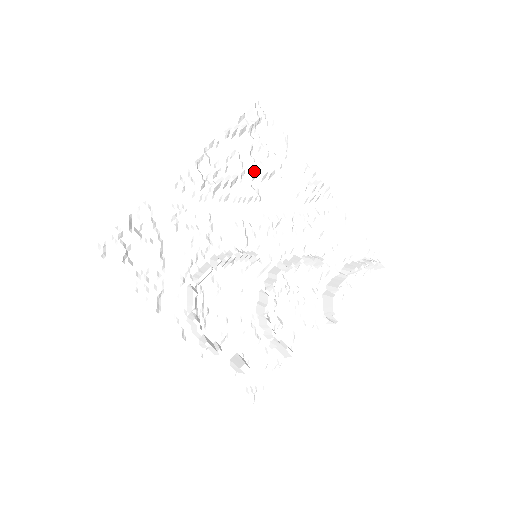
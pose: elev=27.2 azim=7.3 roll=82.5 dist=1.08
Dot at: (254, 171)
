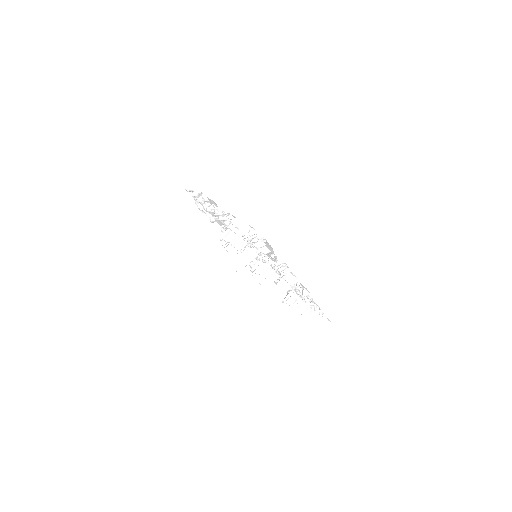
Dot at: (254, 245)
